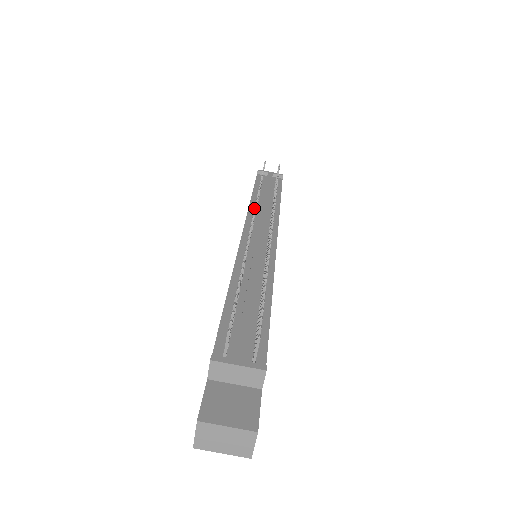
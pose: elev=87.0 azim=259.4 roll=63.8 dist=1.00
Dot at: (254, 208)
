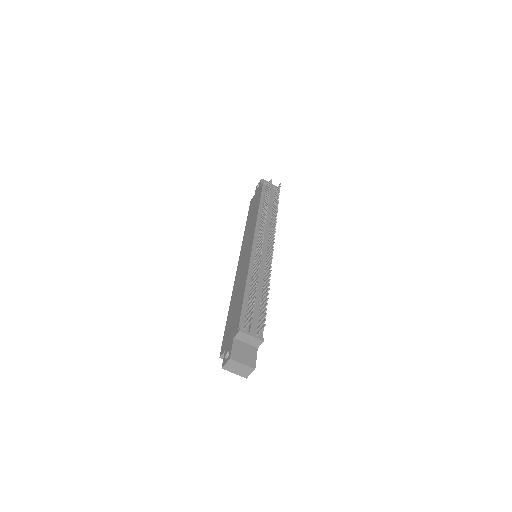
Dot at: (264, 227)
